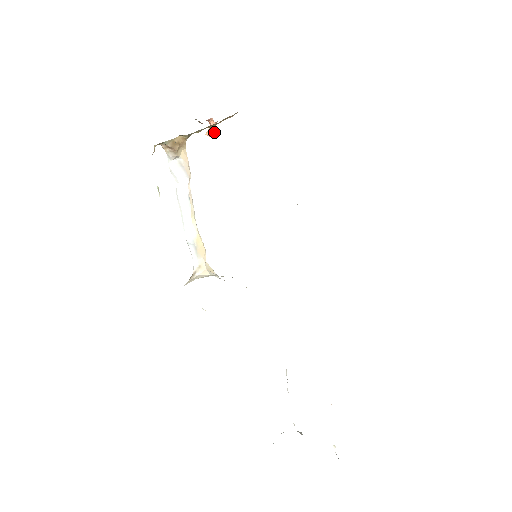
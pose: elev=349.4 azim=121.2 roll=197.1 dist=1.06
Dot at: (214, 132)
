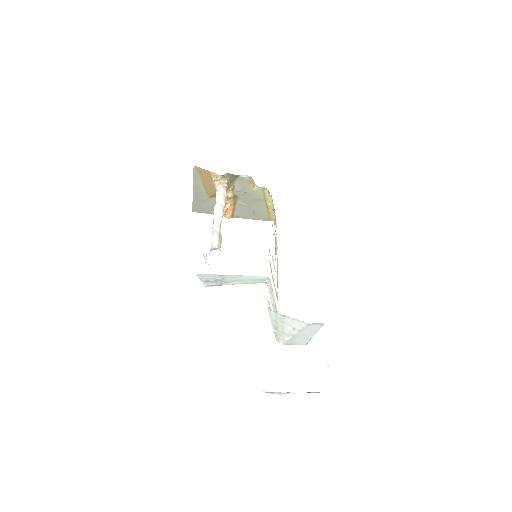
Dot at: occluded
